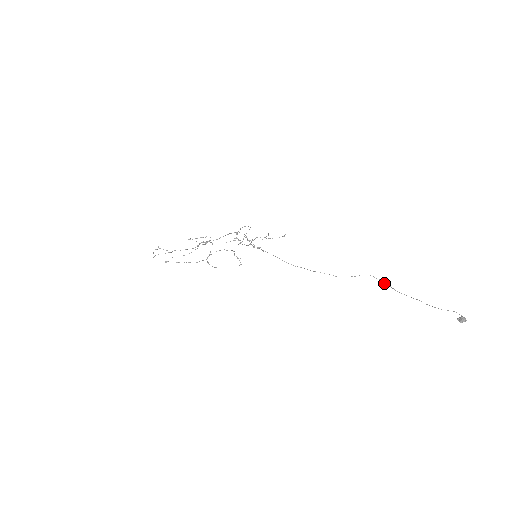
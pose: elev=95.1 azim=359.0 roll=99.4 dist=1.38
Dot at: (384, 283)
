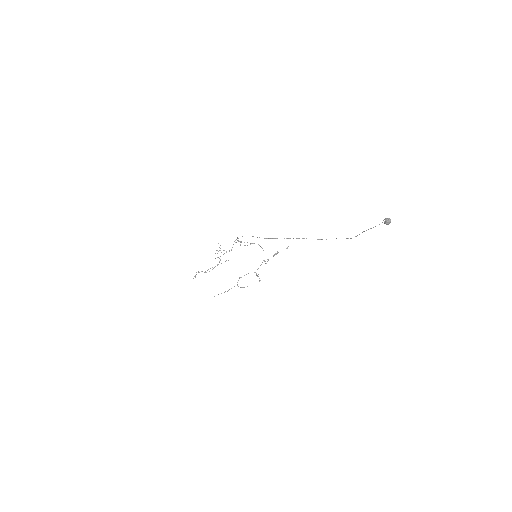
Dot at: occluded
